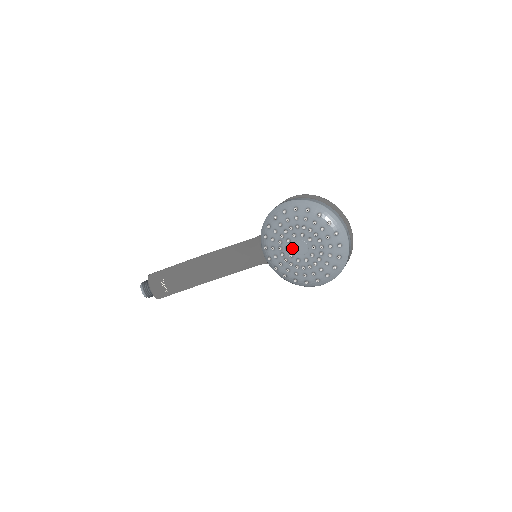
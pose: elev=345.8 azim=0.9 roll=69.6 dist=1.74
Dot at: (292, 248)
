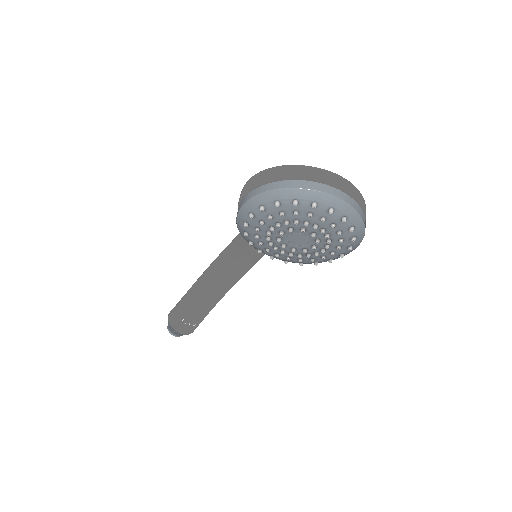
Dot at: (289, 243)
